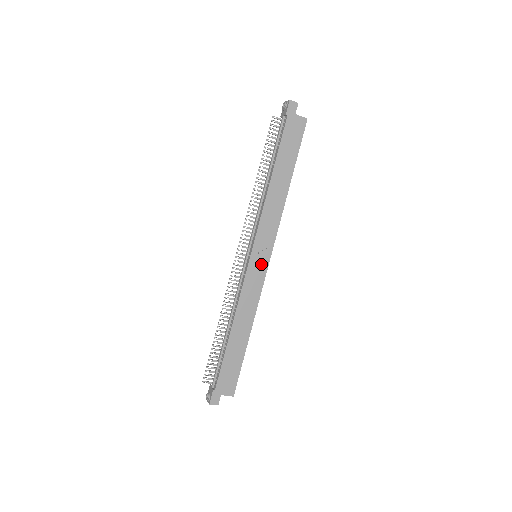
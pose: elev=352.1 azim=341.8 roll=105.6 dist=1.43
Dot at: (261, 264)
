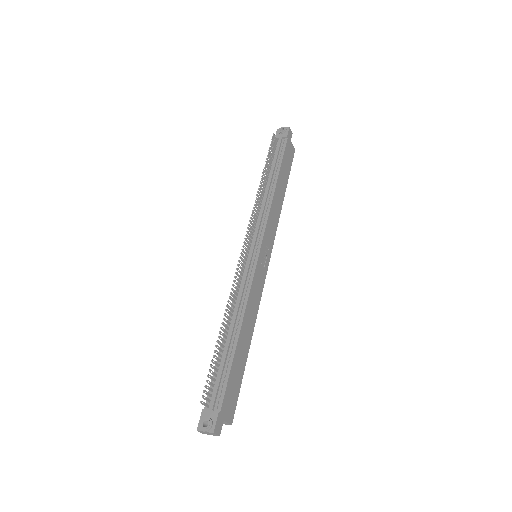
Dot at: (264, 264)
